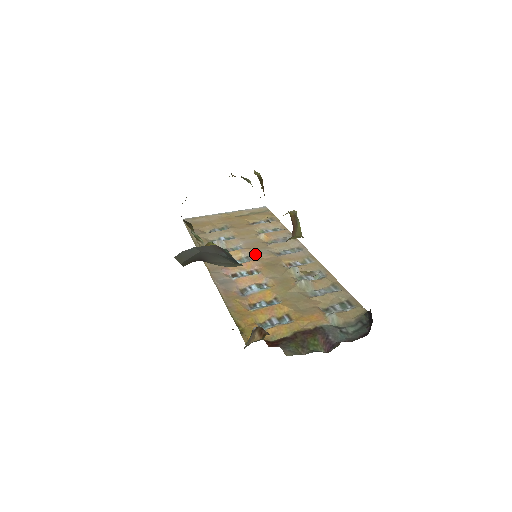
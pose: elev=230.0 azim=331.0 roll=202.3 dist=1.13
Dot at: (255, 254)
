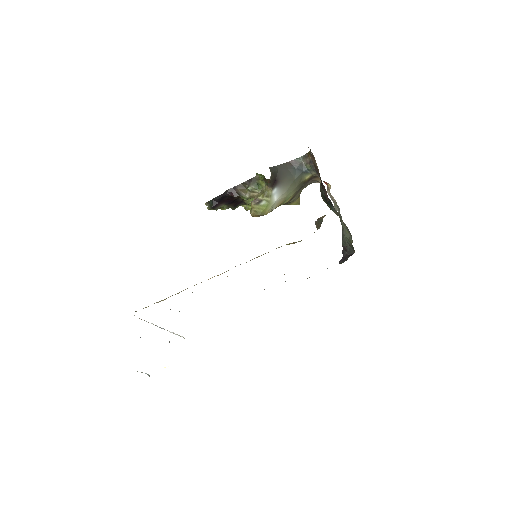
Dot at: occluded
